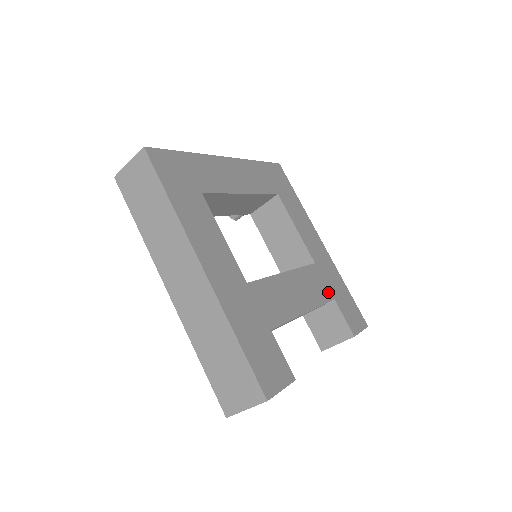
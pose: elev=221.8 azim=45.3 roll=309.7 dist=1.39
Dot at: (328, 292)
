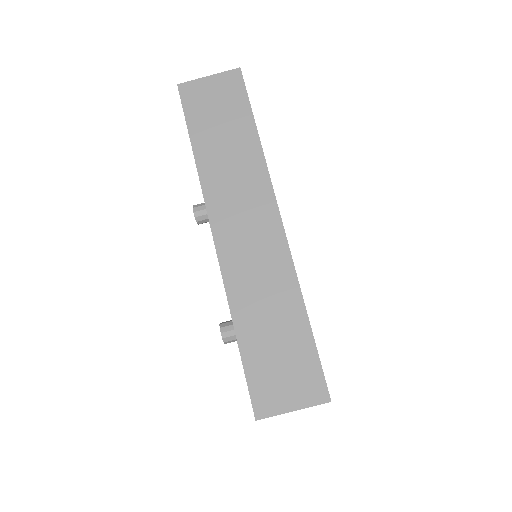
Dot at: occluded
